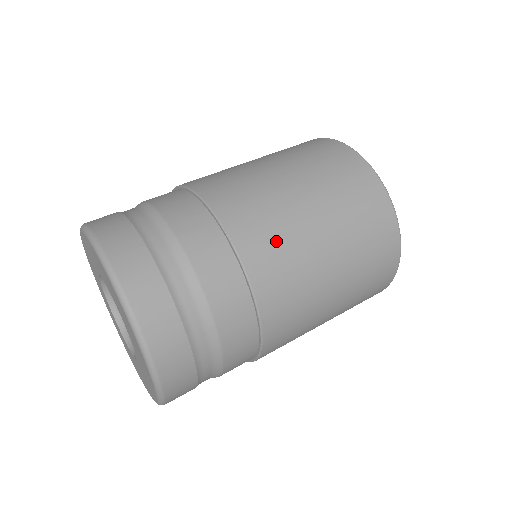
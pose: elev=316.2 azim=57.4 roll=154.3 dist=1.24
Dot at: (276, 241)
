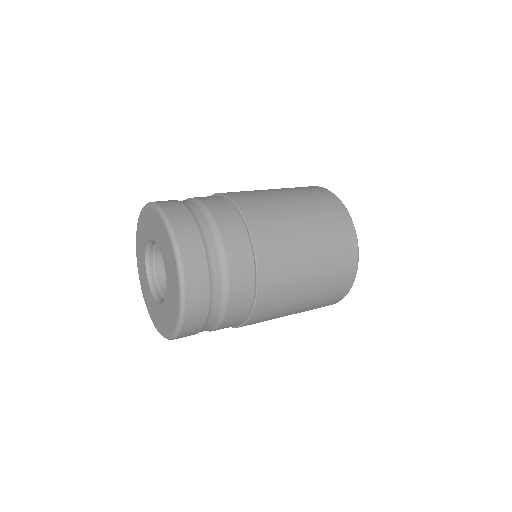
Dot at: (276, 232)
